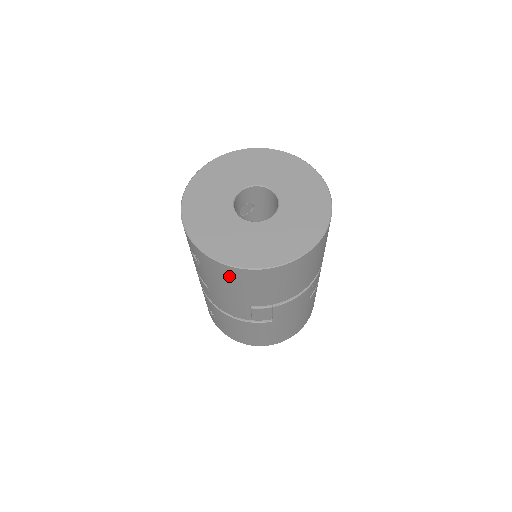
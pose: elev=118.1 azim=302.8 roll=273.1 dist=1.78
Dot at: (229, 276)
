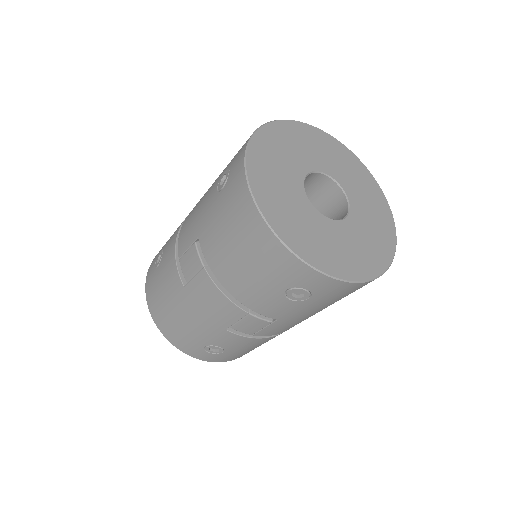
Dot at: occluded
